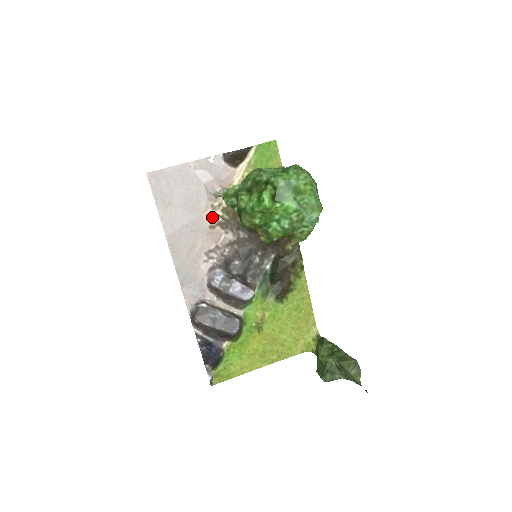
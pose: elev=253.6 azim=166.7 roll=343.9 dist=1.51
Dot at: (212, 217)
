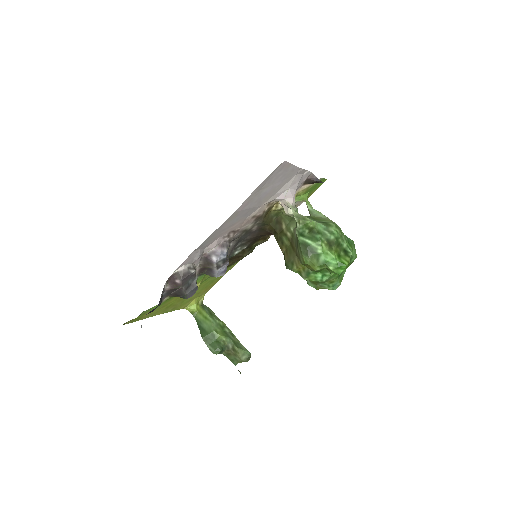
Dot at: (262, 210)
